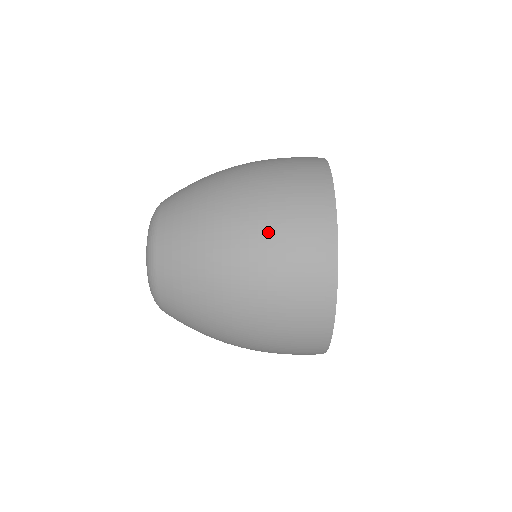
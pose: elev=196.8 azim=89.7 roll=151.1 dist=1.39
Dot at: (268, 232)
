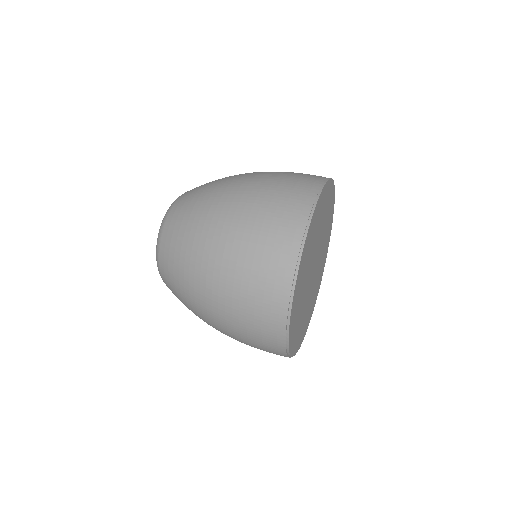
Dot at: (233, 297)
